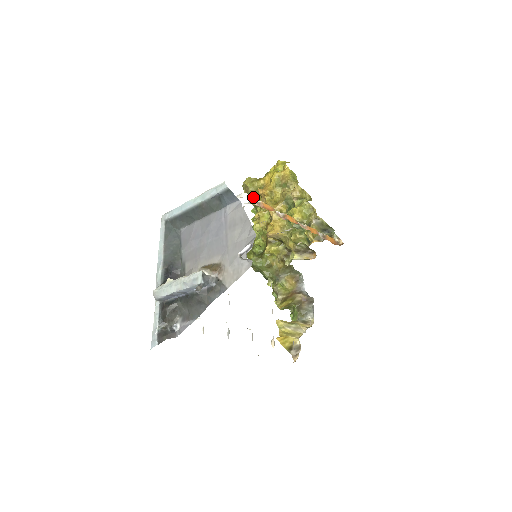
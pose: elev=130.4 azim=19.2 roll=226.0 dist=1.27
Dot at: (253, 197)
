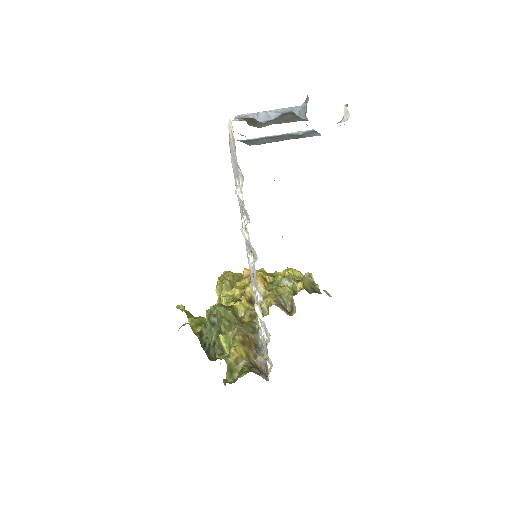
Dot at: (230, 281)
